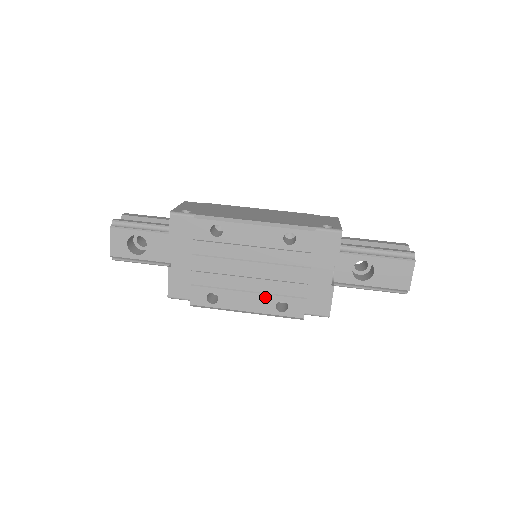
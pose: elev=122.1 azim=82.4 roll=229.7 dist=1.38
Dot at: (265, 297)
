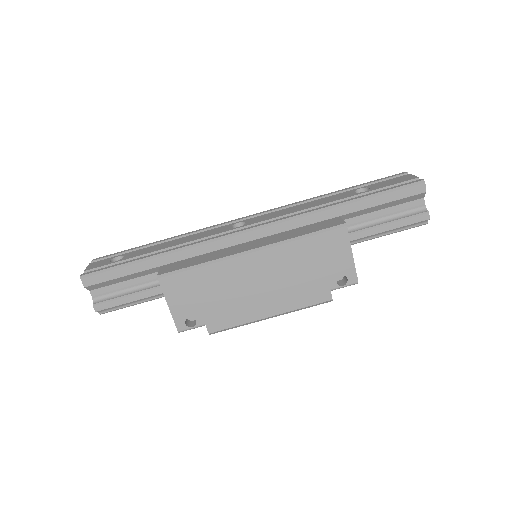
Dot at: occluded
